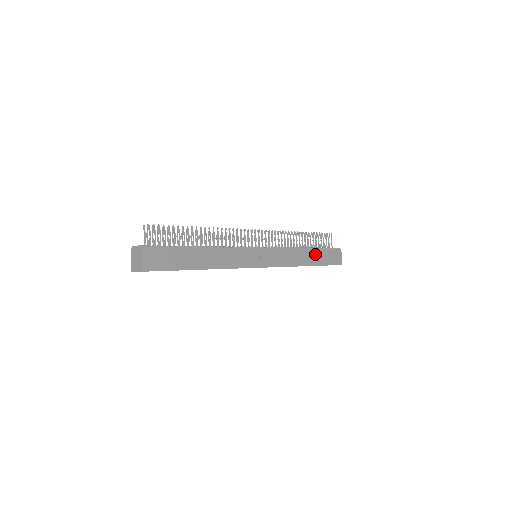
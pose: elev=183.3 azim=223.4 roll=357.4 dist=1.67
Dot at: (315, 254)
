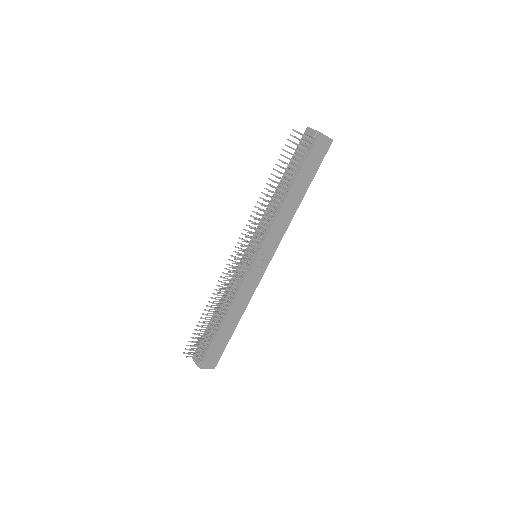
Dot at: (299, 184)
